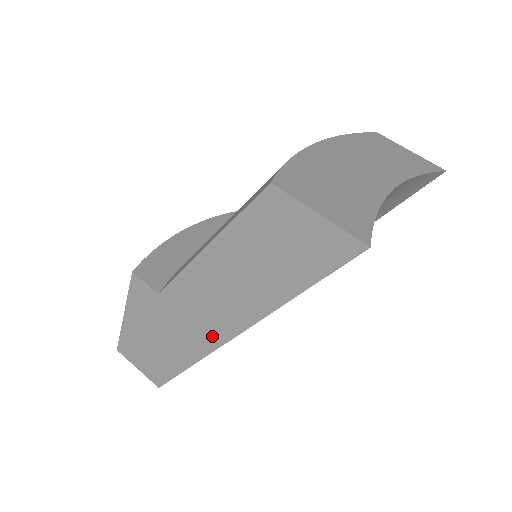
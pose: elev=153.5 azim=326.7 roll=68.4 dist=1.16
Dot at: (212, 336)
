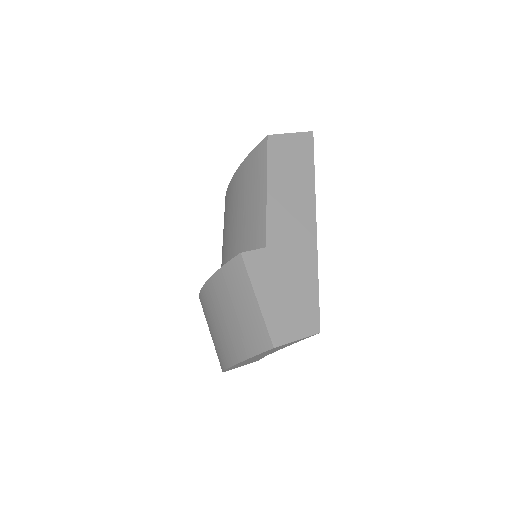
Dot at: (309, 237)
